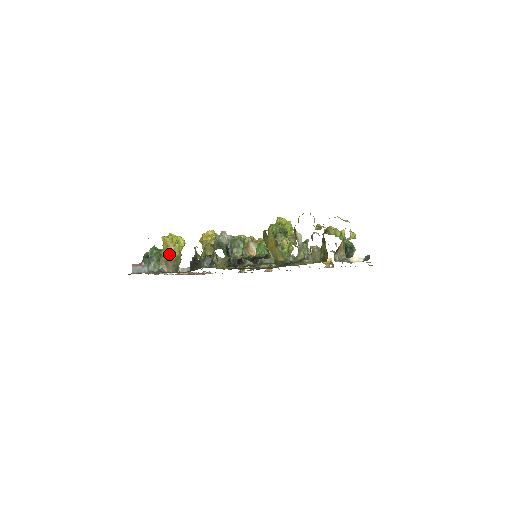
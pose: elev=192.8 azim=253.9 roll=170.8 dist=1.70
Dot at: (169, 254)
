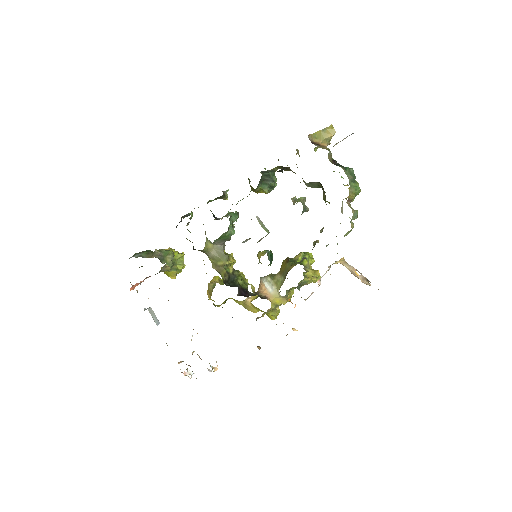
Dot at: occluded
